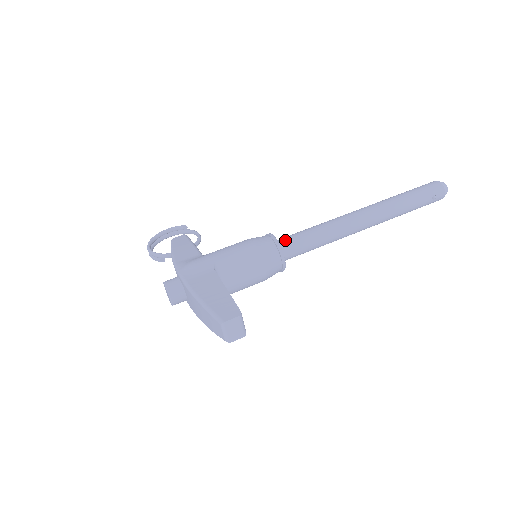
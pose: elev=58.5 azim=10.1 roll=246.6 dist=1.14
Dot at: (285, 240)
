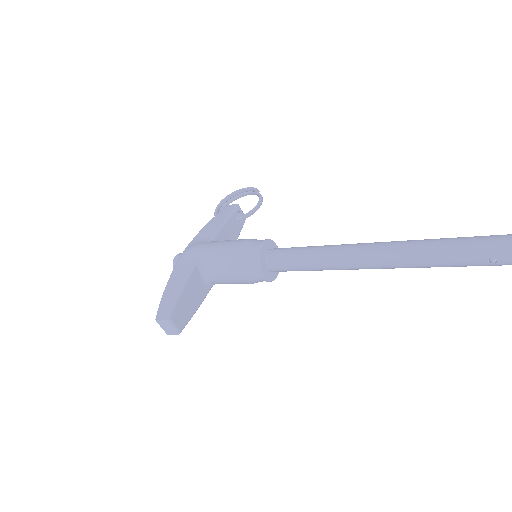
Dot at: (275, 253)
